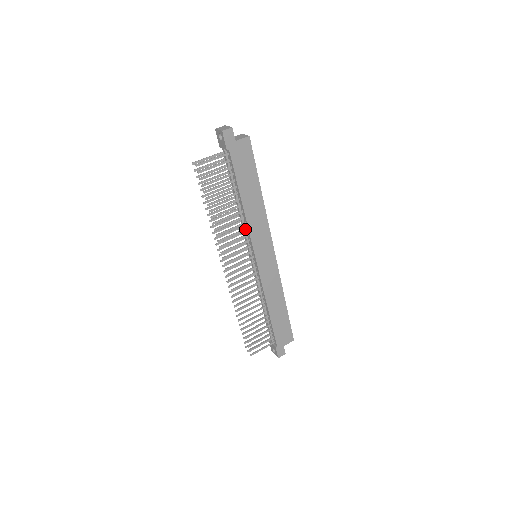
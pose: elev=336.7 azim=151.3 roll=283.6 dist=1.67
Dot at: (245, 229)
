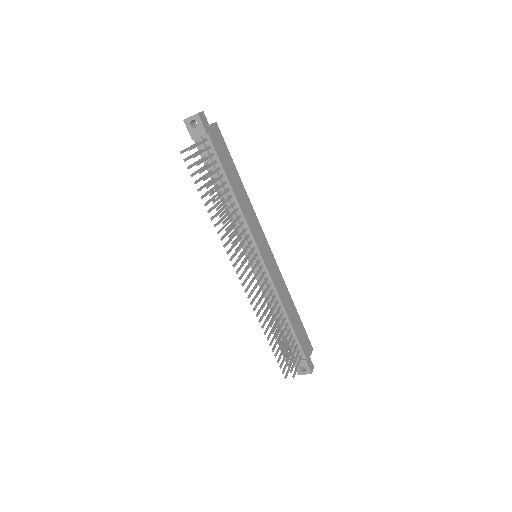
Dot at: (242, 223)
